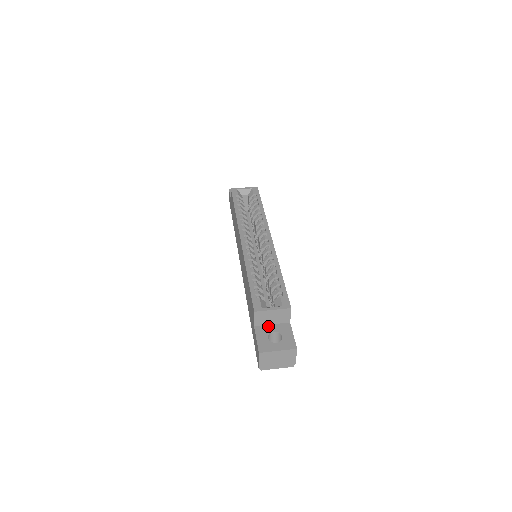
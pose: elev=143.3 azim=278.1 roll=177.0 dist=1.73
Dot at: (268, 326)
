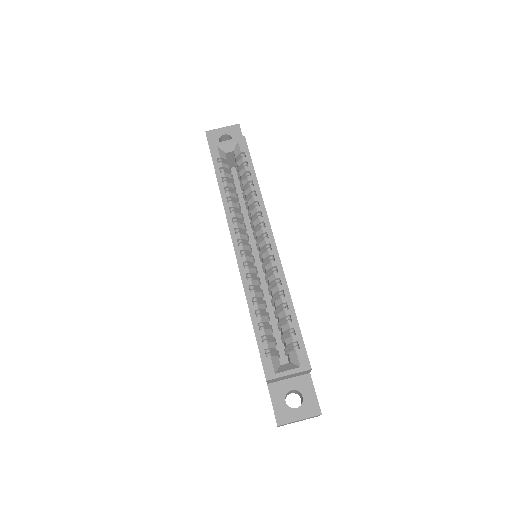
Dot at: (284, 382)
